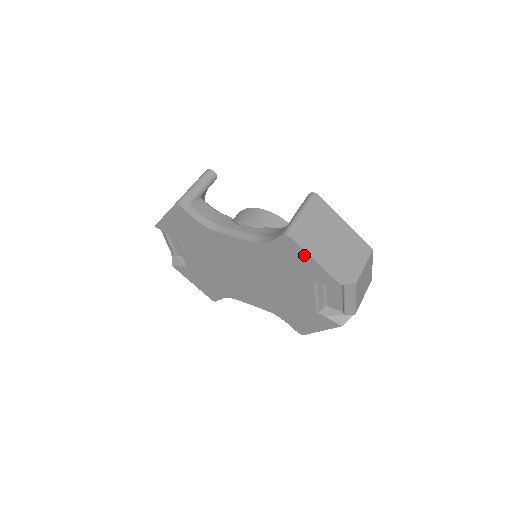
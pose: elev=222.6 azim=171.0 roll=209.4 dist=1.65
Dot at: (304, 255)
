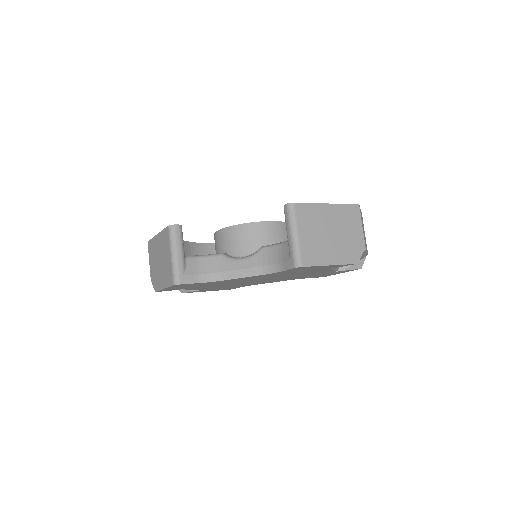
Dot at: occluded
